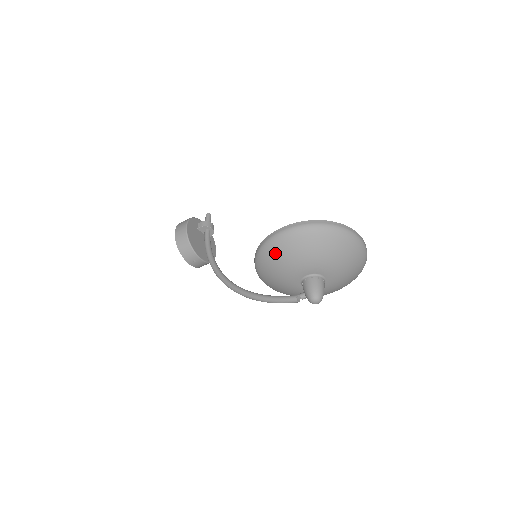
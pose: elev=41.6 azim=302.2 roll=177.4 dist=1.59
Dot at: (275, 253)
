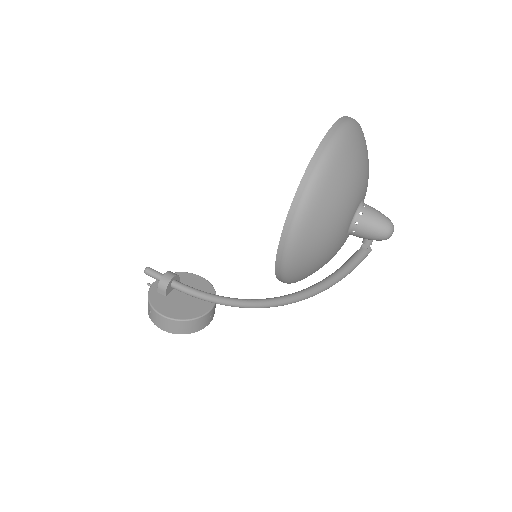
Dot at: (305, 266)
